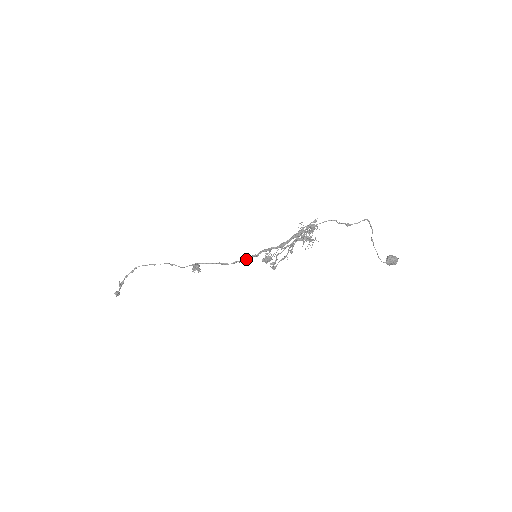
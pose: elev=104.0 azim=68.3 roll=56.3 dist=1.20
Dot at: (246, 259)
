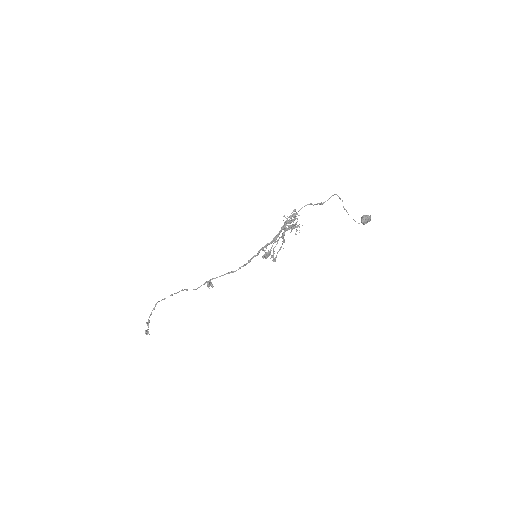
Dot at: (249, 261)
